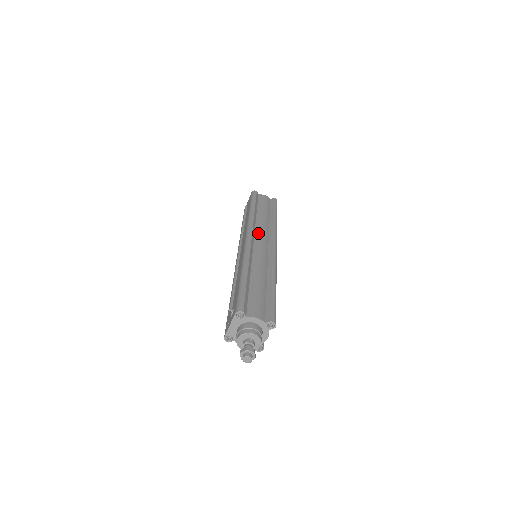
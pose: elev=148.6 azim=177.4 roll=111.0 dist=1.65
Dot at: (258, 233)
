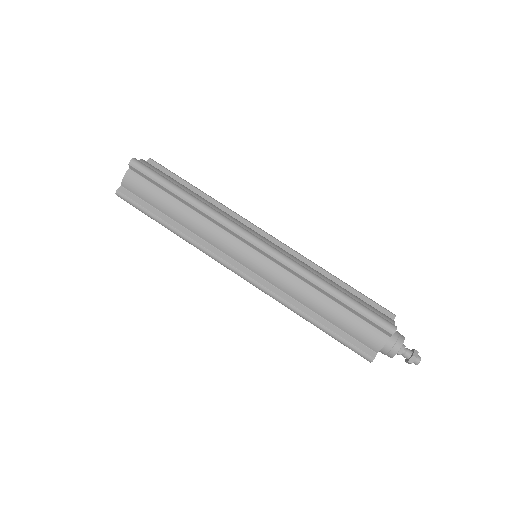
Dot at: (226, 251)
